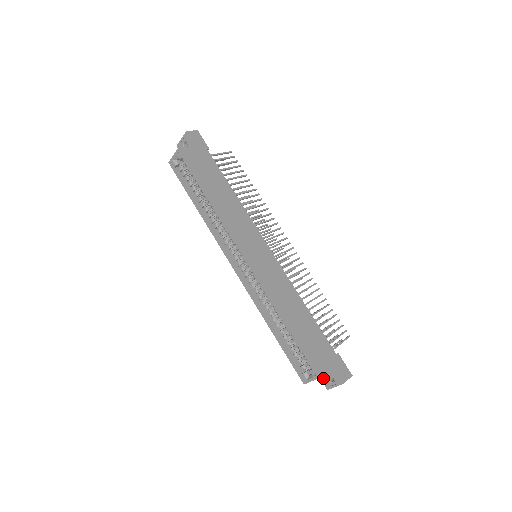
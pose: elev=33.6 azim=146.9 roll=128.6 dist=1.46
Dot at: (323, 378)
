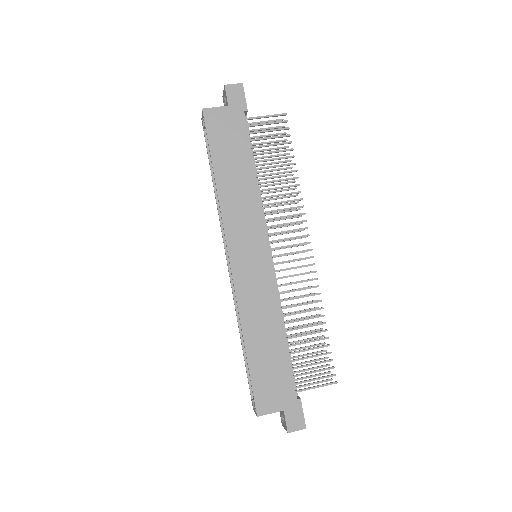
Dot at: (280, 412)
